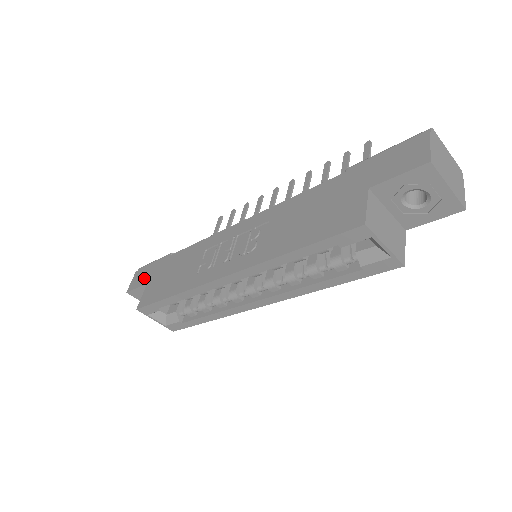
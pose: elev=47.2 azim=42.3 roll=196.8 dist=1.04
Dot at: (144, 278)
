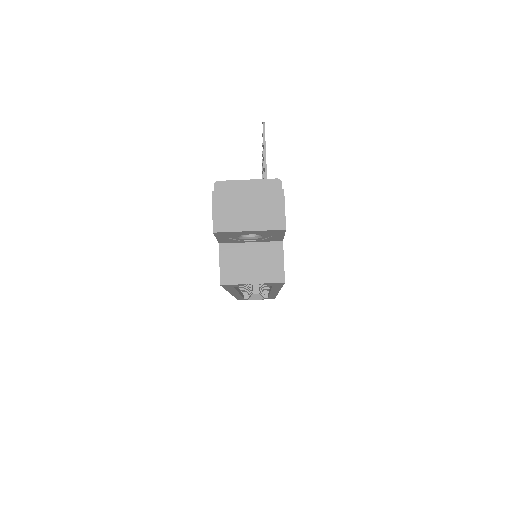
Dot at: occluded
